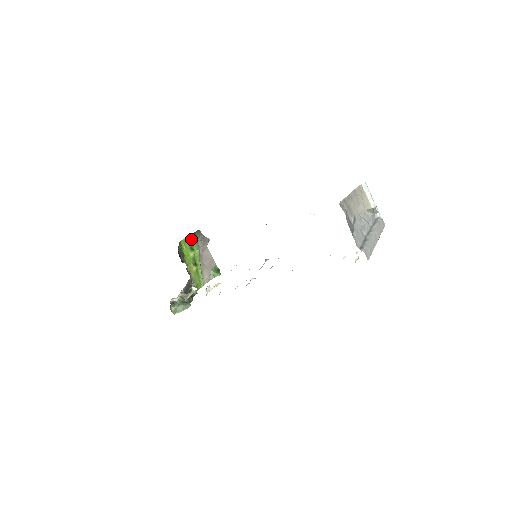
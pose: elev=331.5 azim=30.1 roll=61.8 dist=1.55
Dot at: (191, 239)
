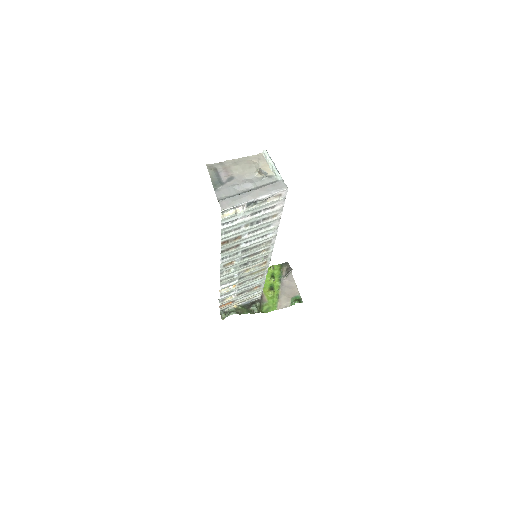
Dot at: (275, 268)
